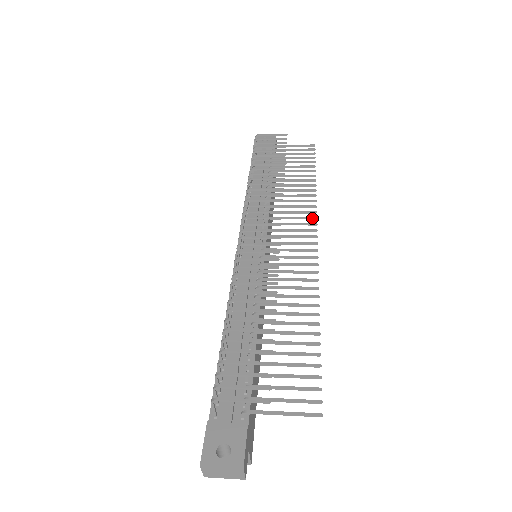
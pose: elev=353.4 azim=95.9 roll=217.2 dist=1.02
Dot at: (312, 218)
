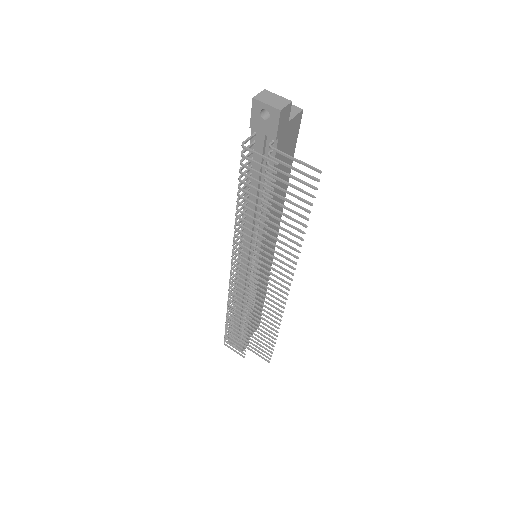
Dot at: (290, 273)
